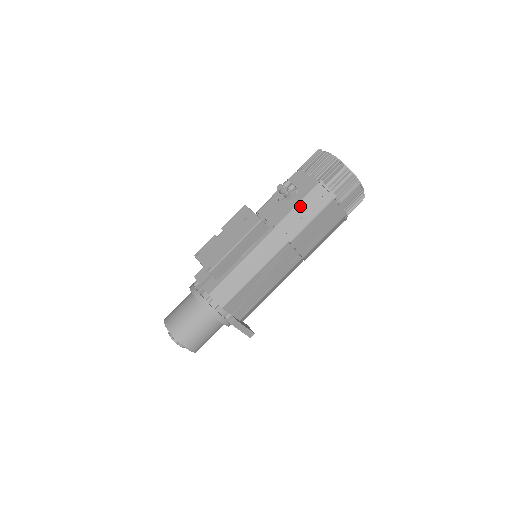
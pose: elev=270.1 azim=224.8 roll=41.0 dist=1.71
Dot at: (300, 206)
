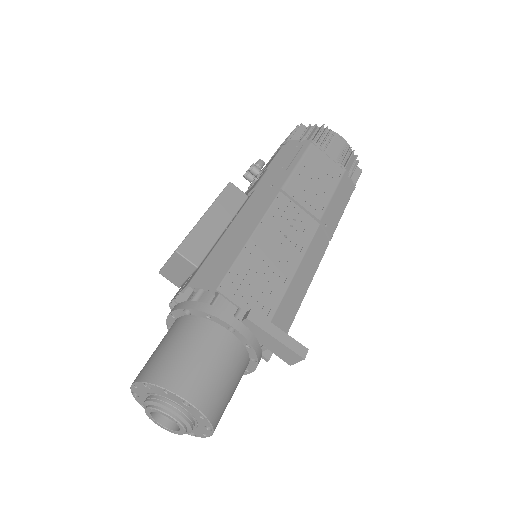
Dot at: (275, 162)
